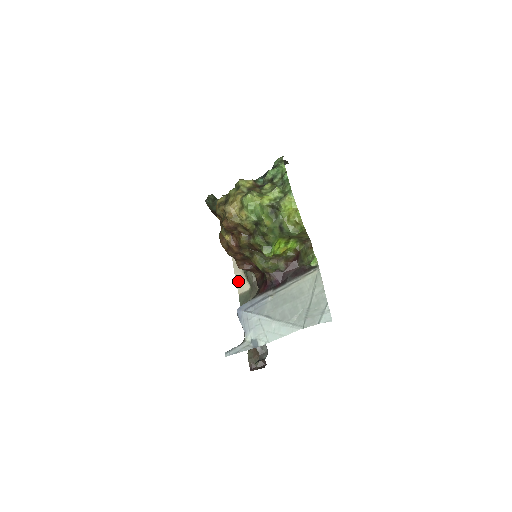
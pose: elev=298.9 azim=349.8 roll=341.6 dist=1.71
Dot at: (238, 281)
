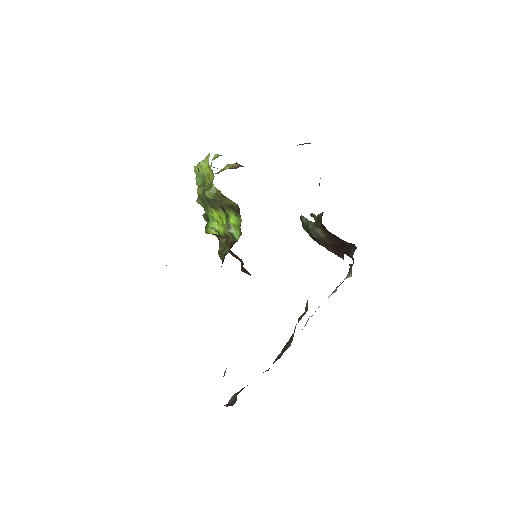
Dot at: occluded
